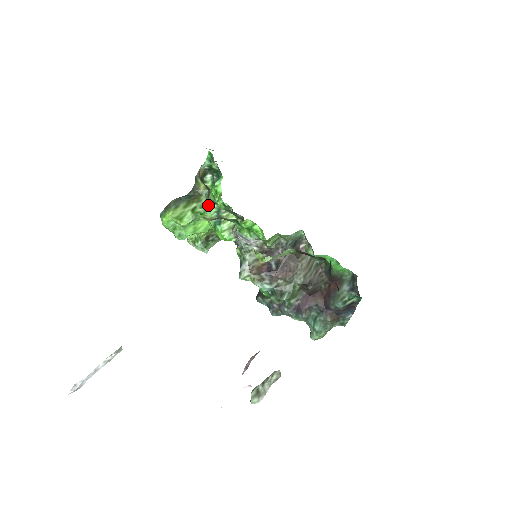
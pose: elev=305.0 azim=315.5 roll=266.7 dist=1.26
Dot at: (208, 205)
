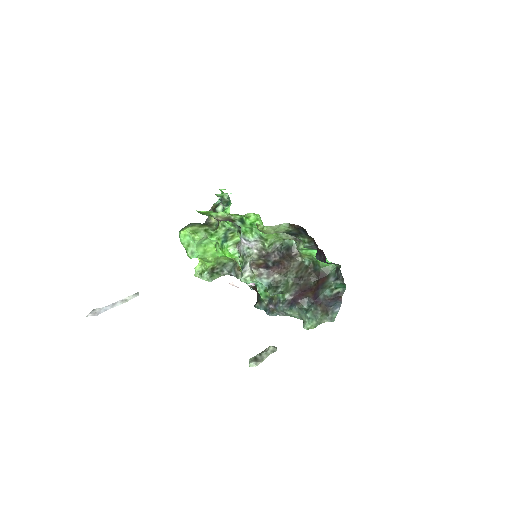
Dot at: (218, 229)
